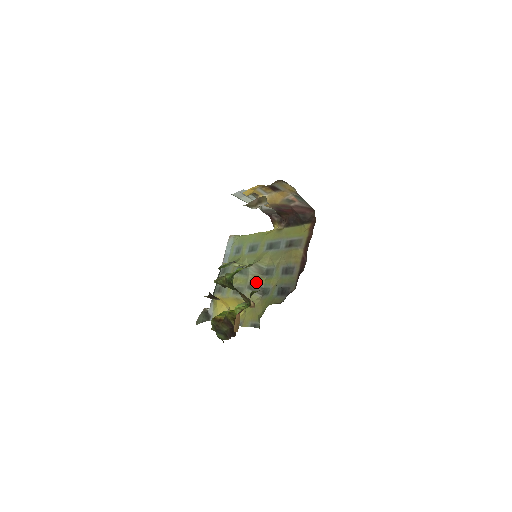
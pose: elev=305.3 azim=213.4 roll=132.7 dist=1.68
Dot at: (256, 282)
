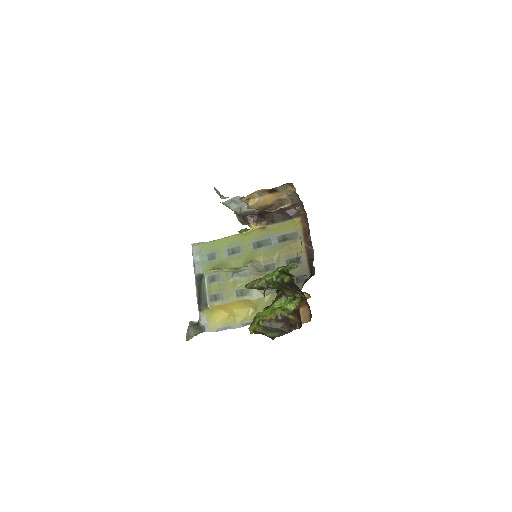
Dot at: occluded
